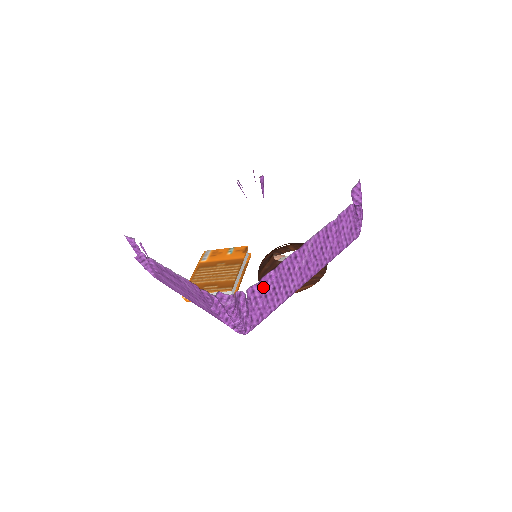
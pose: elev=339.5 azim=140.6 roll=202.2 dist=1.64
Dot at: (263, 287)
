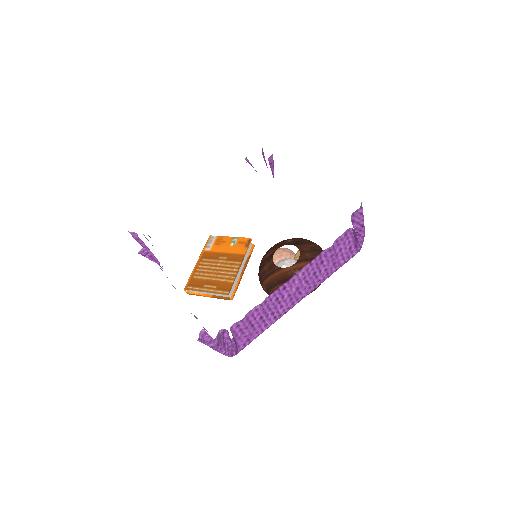
Dot at: (249, 320)
